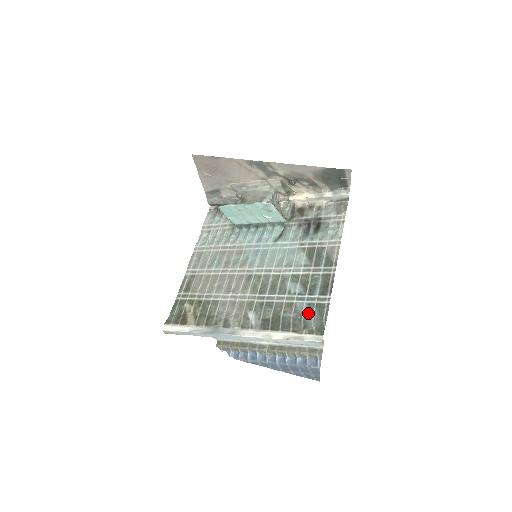
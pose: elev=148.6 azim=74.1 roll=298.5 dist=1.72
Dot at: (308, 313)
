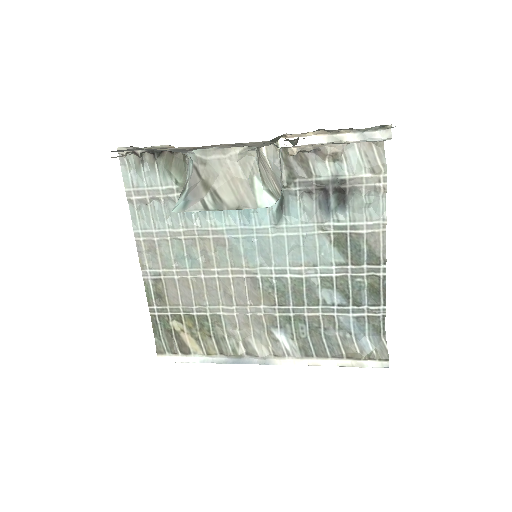
Dot at: (359, 330)
